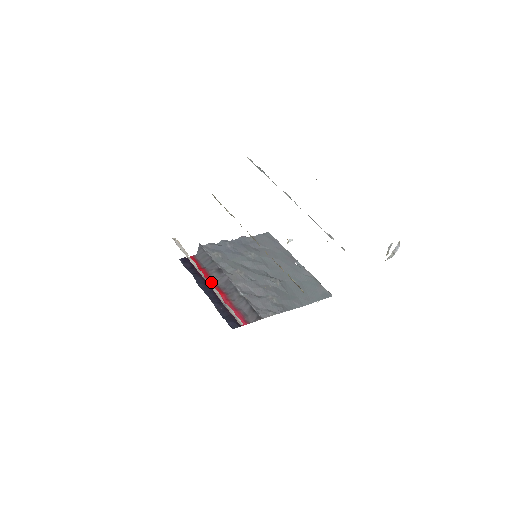
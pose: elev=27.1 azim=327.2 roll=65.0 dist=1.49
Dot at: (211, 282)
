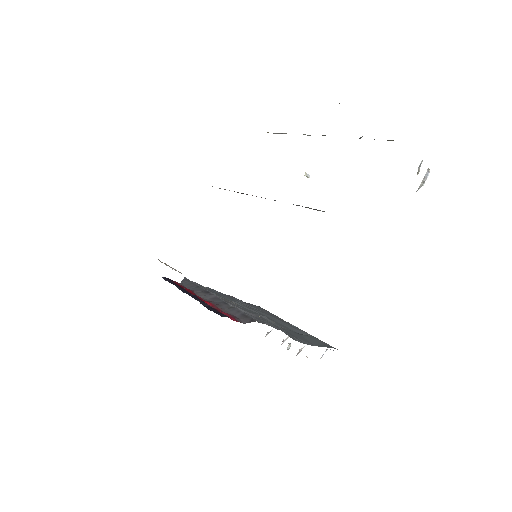
Dot at: (196, 295)
